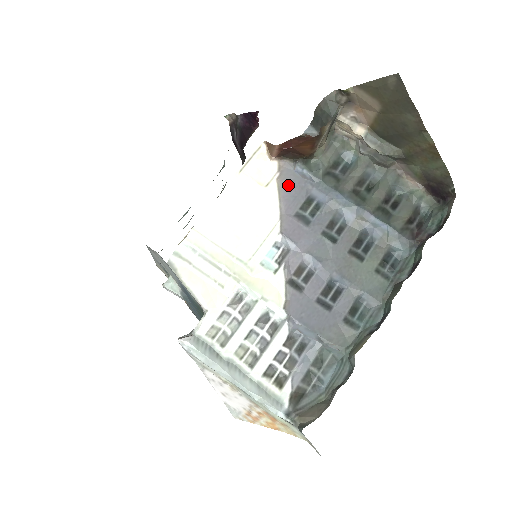
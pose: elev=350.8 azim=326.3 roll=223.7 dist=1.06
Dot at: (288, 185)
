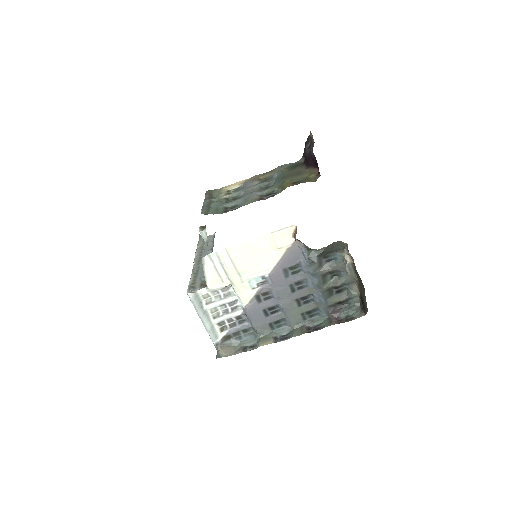
Dot at: (291, 254)
